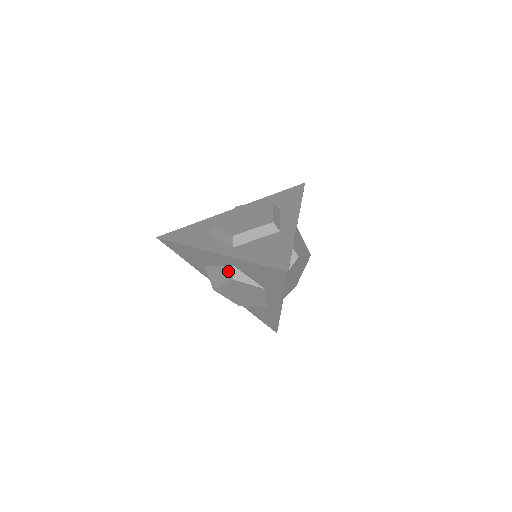
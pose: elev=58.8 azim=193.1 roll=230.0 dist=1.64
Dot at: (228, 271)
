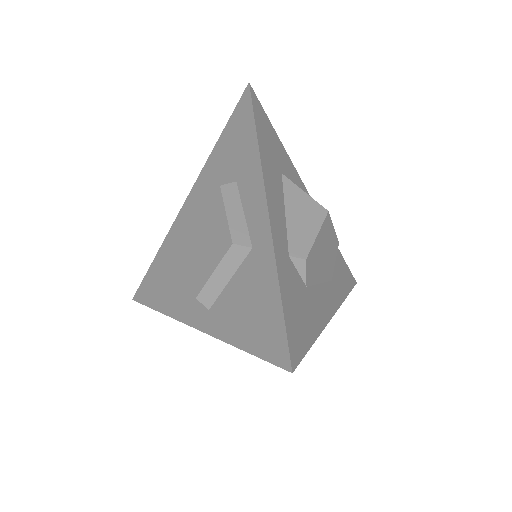
Dot at: occluded
